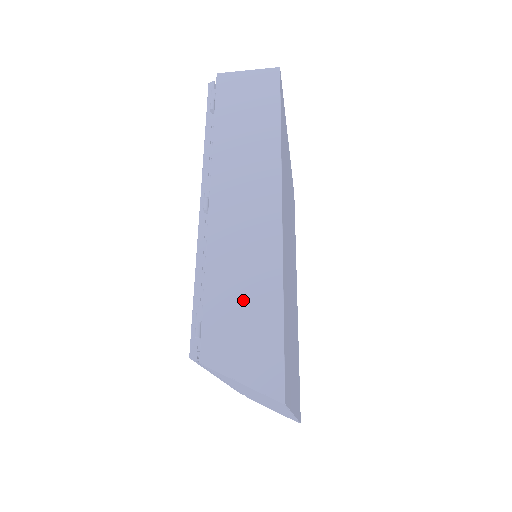
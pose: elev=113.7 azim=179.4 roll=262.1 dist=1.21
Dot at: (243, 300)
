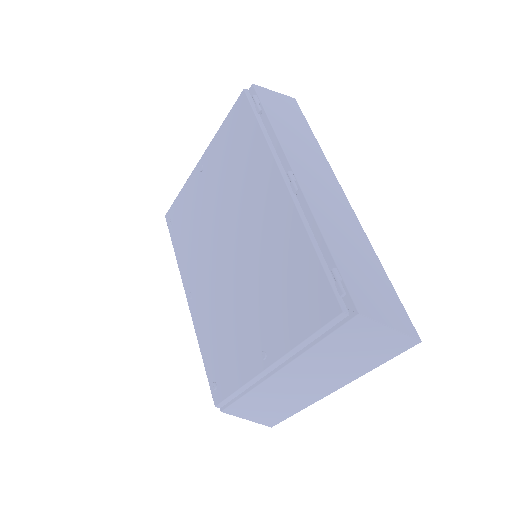
Dot at: (361, 265)
